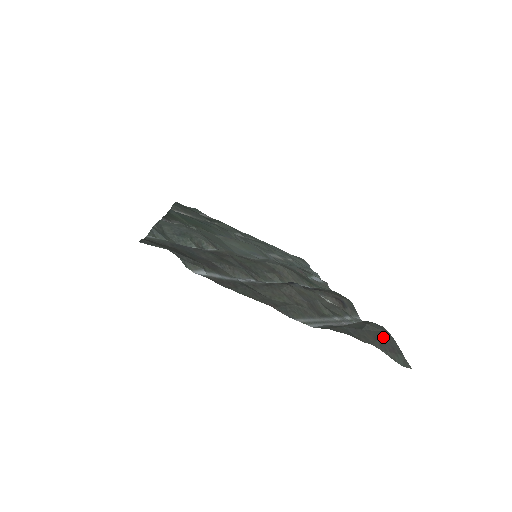
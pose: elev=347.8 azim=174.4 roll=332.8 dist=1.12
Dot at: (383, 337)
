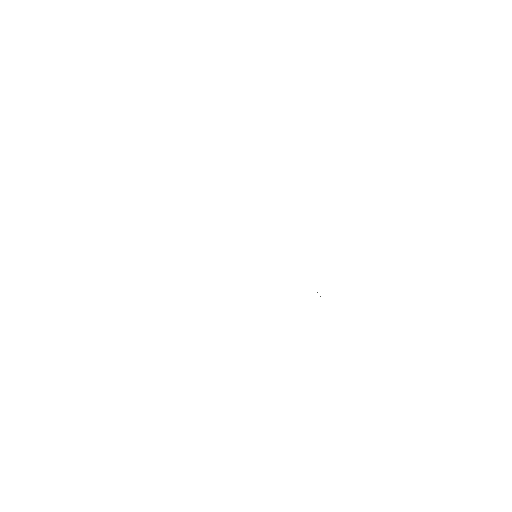
Dot at: occluded
